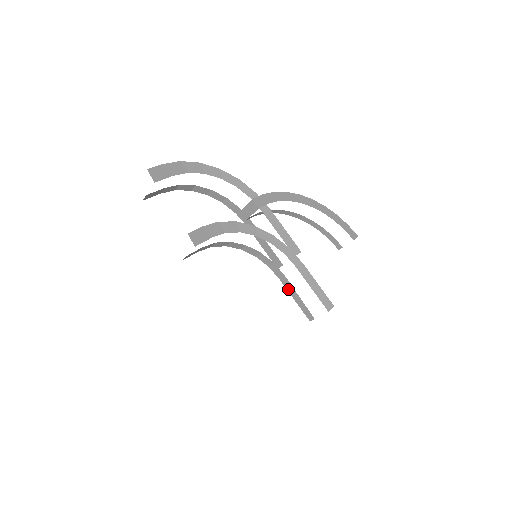
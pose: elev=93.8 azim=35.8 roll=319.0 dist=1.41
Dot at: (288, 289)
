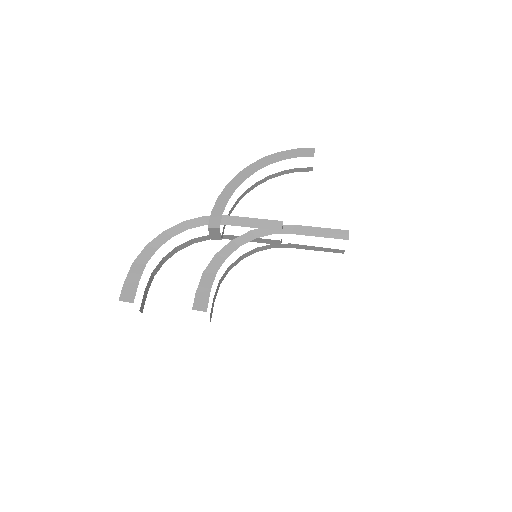
Dot at: occluded
